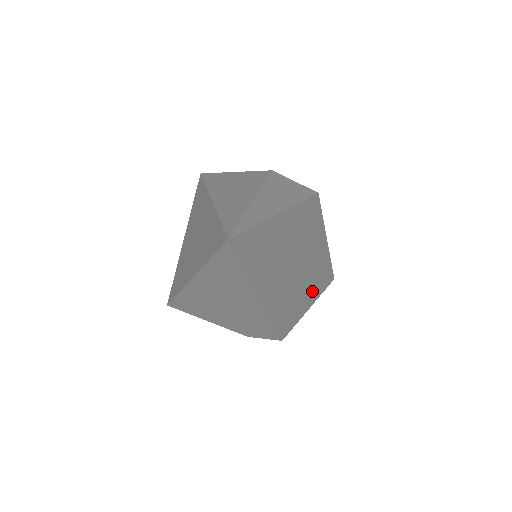
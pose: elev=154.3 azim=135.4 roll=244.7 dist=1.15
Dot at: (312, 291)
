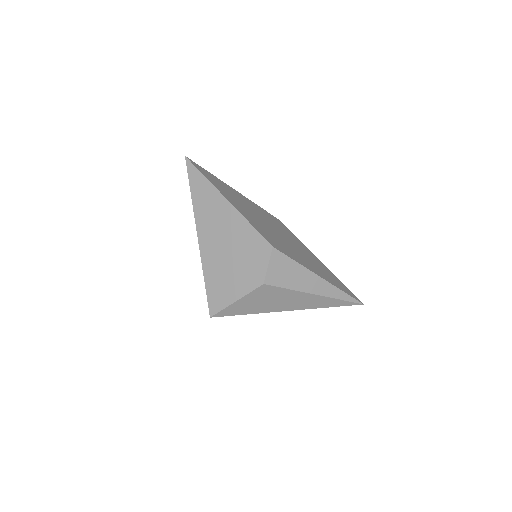
Dot at: (313, 268)
